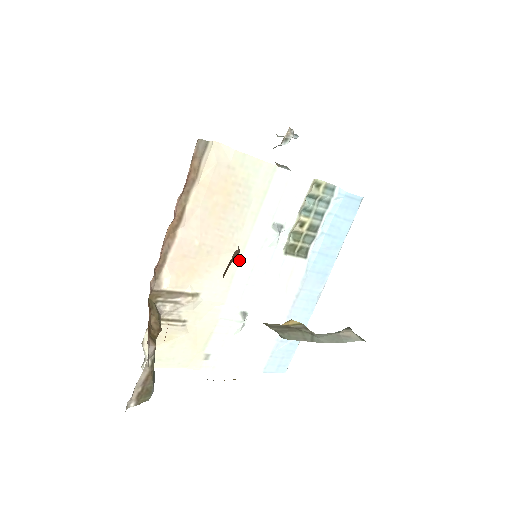
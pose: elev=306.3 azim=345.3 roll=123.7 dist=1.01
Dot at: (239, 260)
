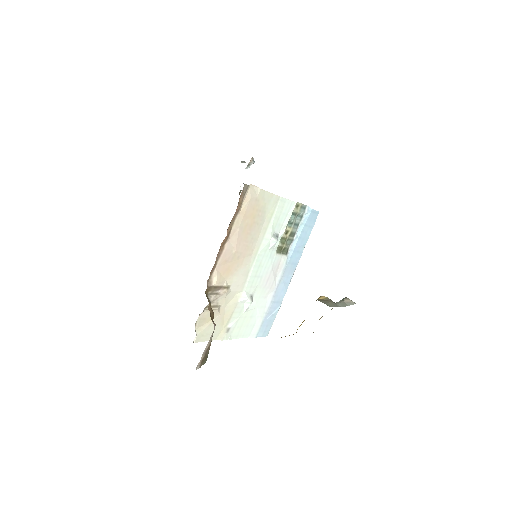
Dot at: (253, 260)
